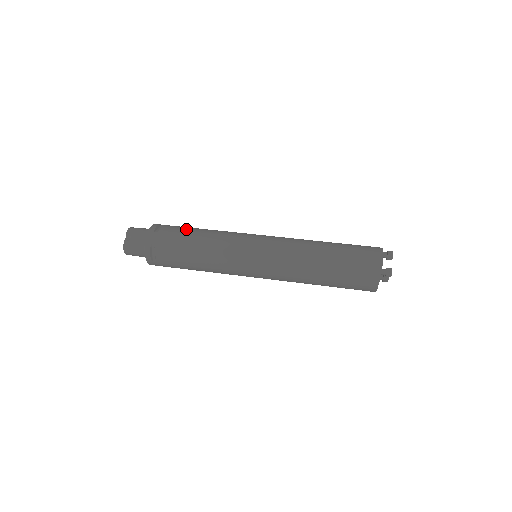
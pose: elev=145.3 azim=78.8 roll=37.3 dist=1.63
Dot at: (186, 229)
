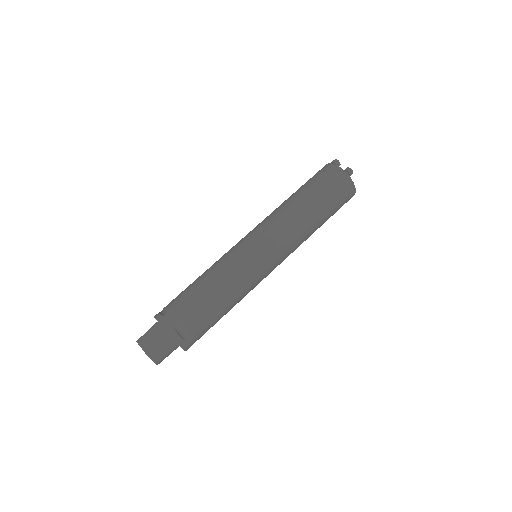
Dot at: (185, 289)
